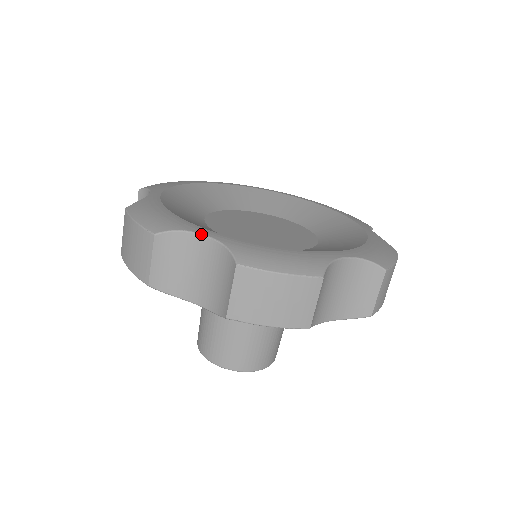
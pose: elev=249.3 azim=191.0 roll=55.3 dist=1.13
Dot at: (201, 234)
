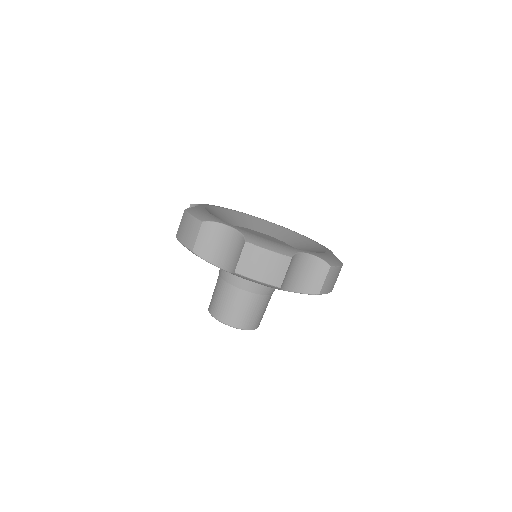
Dot at: (228, 226)
